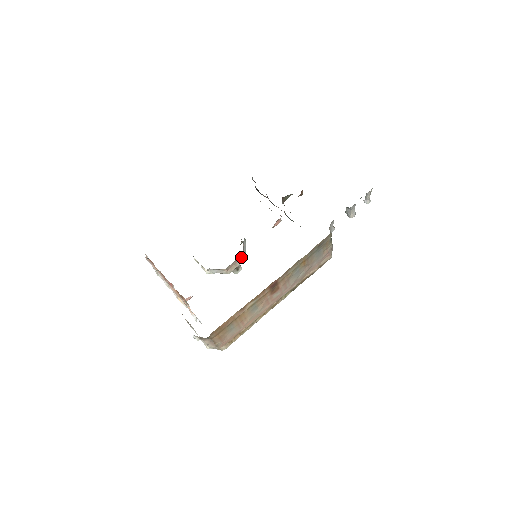
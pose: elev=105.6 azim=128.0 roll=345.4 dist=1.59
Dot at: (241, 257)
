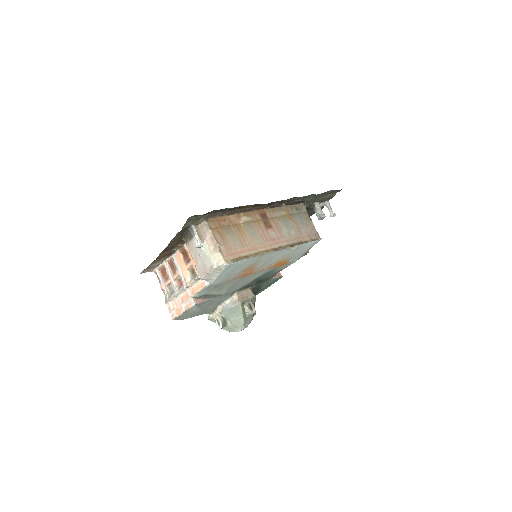
Dot at: (250, 292)
